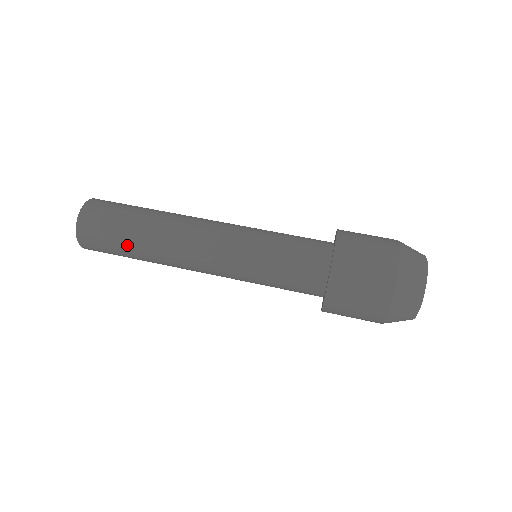
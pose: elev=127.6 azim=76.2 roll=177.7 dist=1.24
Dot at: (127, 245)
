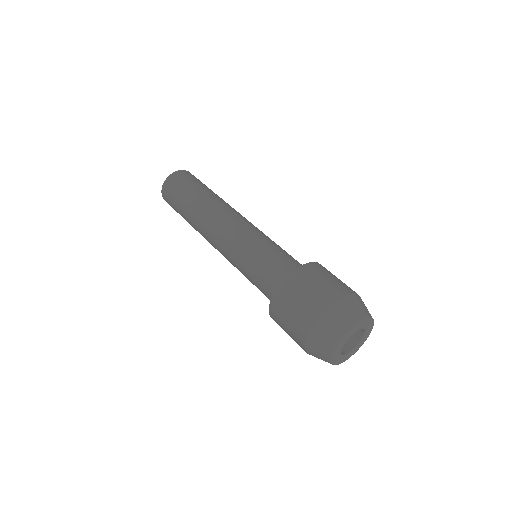
Dot at: (182, 214)
